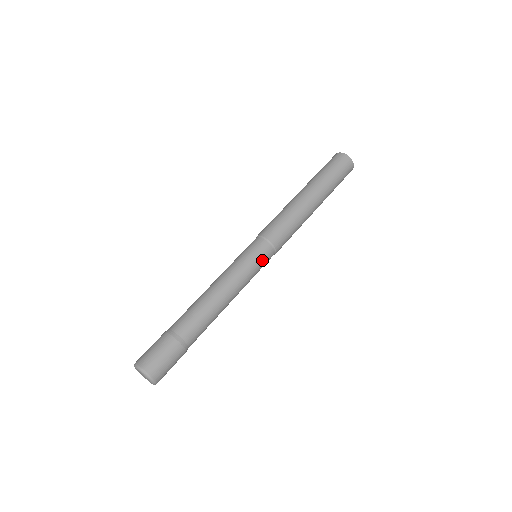
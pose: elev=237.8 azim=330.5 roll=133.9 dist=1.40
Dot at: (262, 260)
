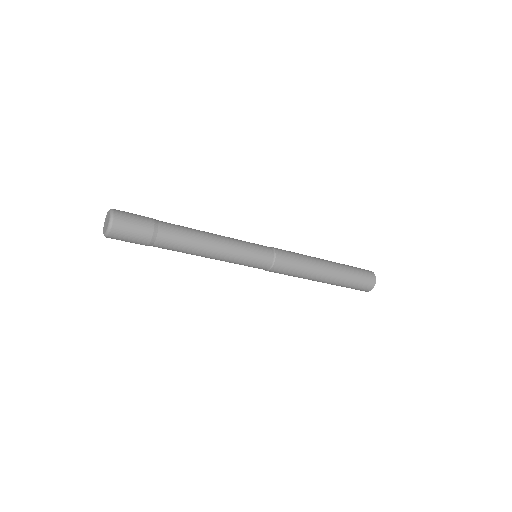
Dot at: (255, 265)
